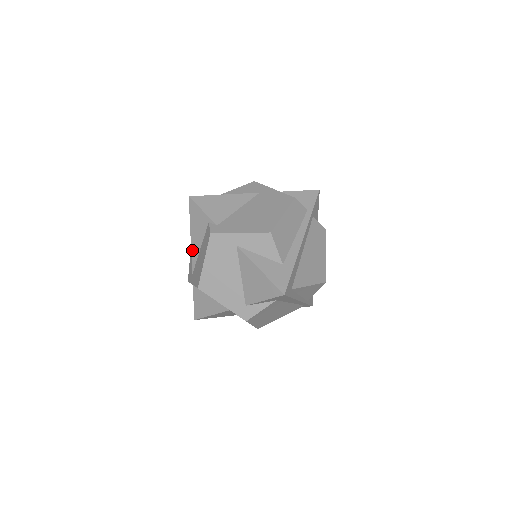
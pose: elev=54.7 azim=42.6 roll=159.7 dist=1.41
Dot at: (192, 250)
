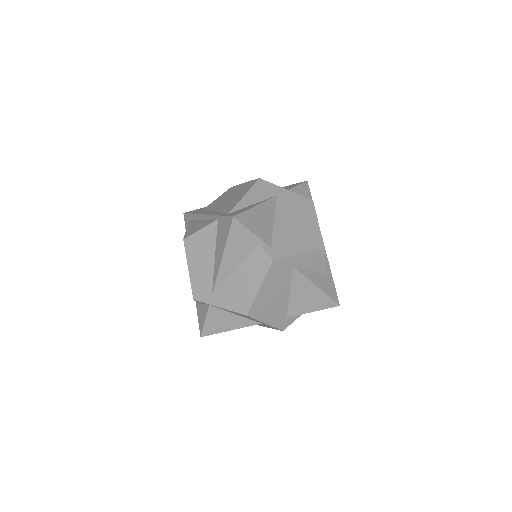
Dot at: (220, 271)
